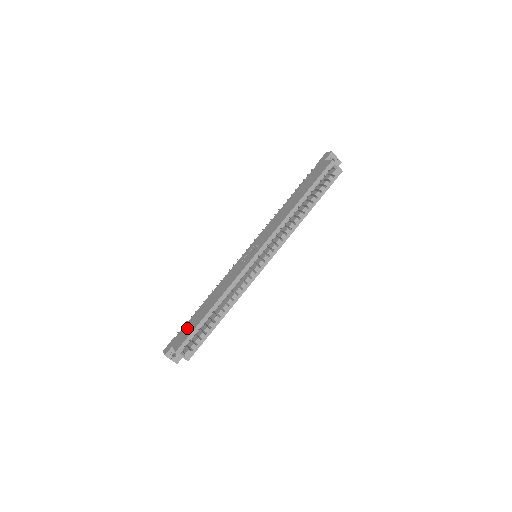
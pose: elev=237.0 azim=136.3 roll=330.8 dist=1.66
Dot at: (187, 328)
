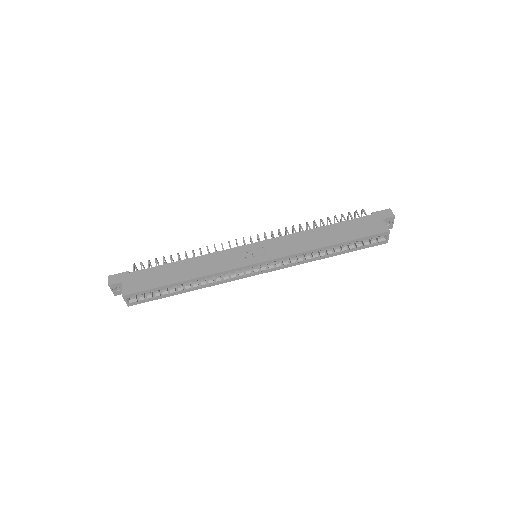
Dot at: (147, 277)
